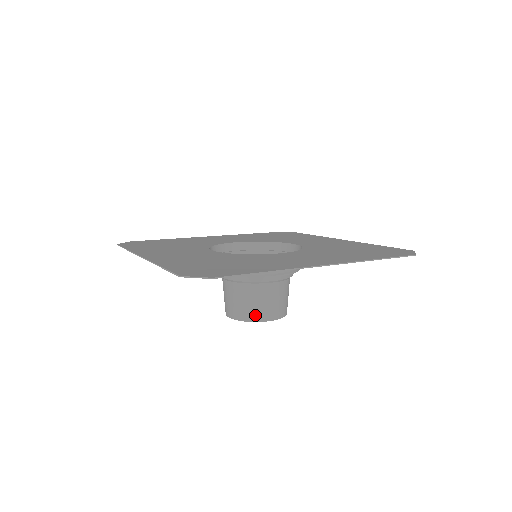
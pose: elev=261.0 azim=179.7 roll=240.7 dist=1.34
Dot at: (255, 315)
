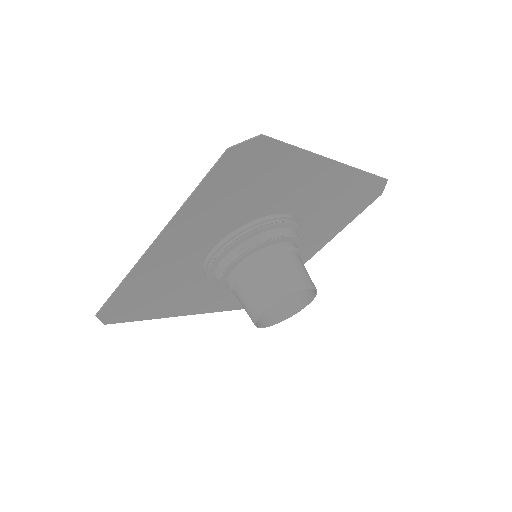
Dot at: (292, 285)
